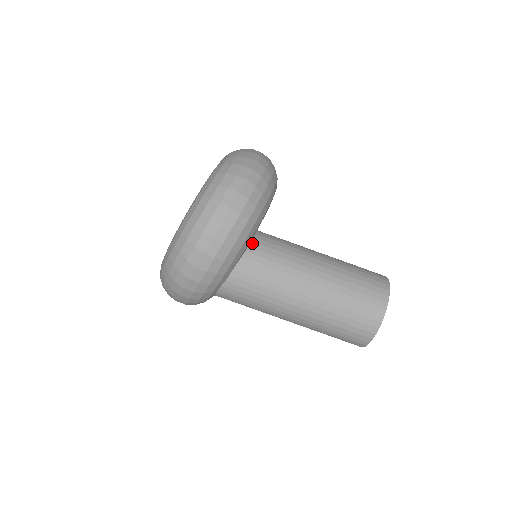
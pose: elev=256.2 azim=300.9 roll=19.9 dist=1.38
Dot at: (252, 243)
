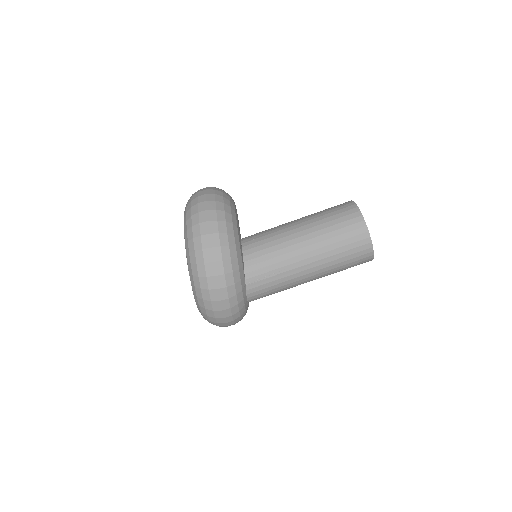
Dot at: (244, 248)
